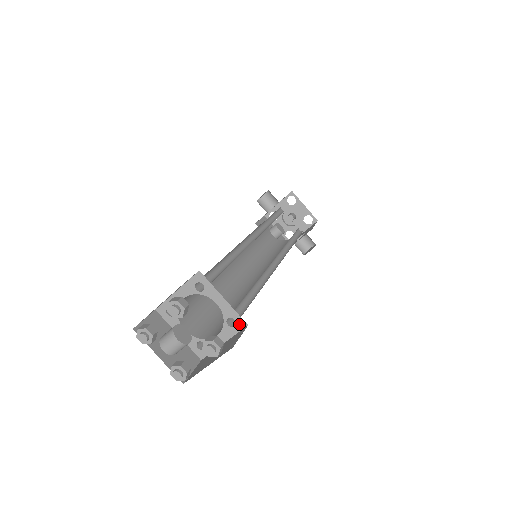
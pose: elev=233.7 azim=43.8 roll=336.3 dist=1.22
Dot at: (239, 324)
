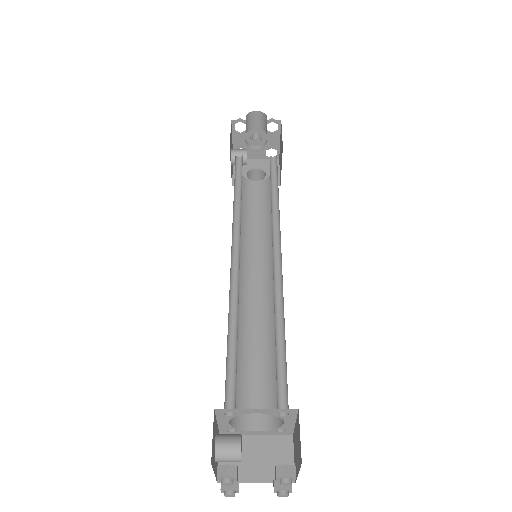
Dot at: (286, 433)
